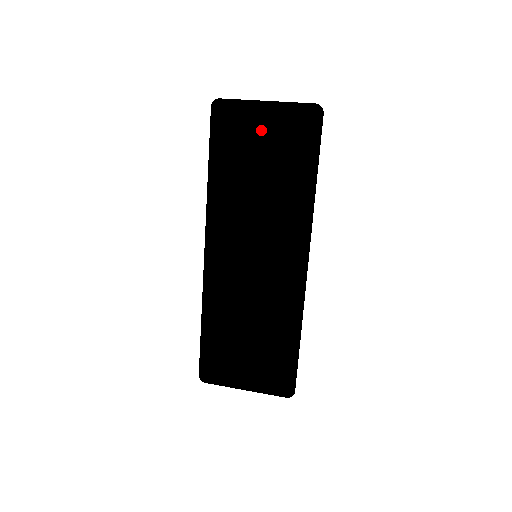
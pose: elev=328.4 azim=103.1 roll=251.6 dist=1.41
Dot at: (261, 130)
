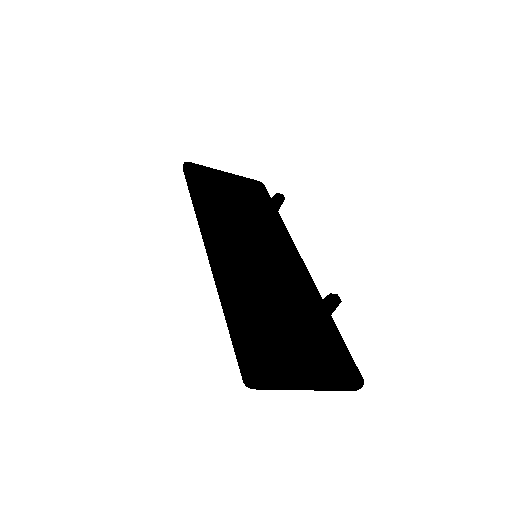
Dot at: (226, 185)
